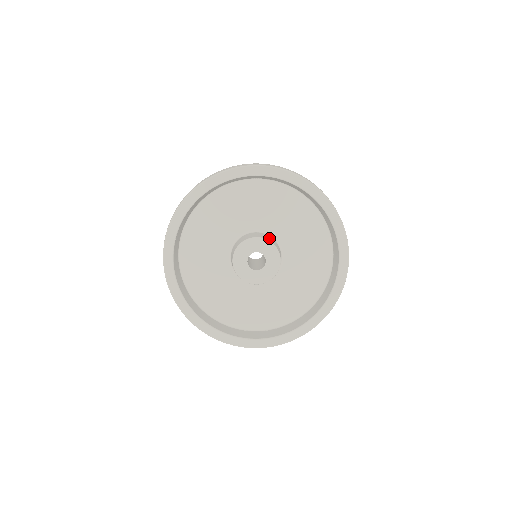
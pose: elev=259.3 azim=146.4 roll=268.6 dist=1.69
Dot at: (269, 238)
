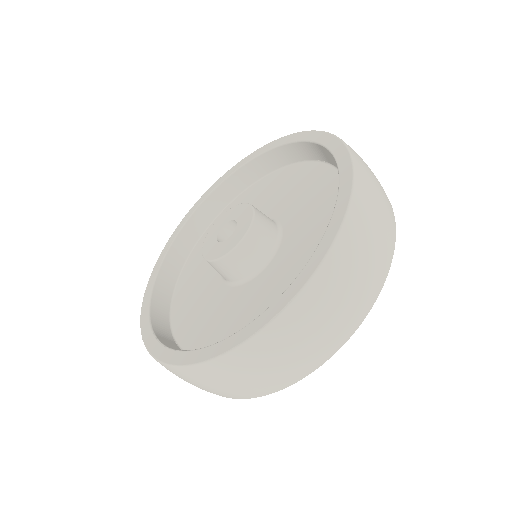
Dot at: (265, 217)
